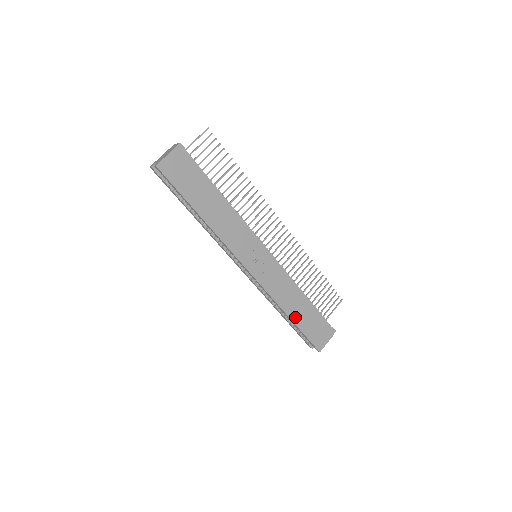
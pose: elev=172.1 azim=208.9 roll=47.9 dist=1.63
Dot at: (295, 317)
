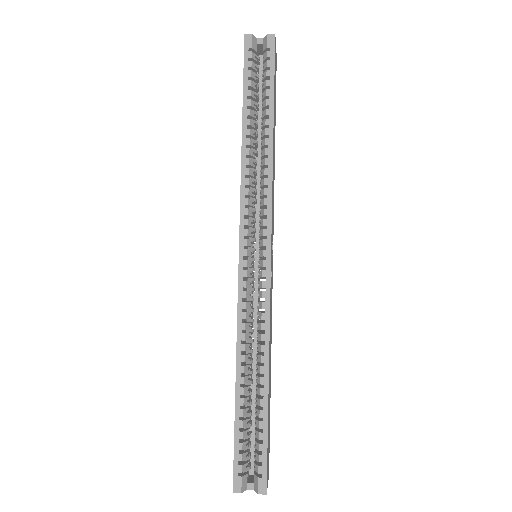
Dot at: (269, 389)
